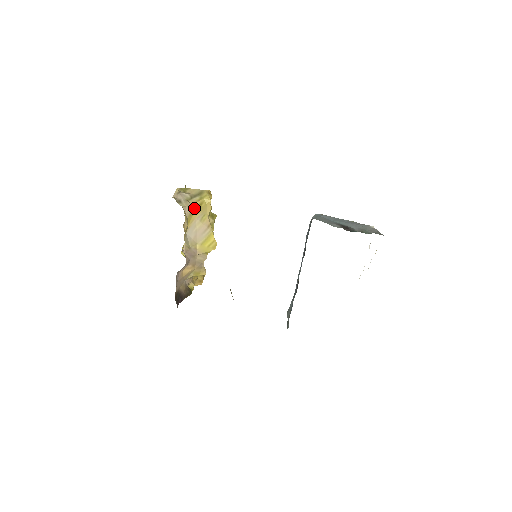
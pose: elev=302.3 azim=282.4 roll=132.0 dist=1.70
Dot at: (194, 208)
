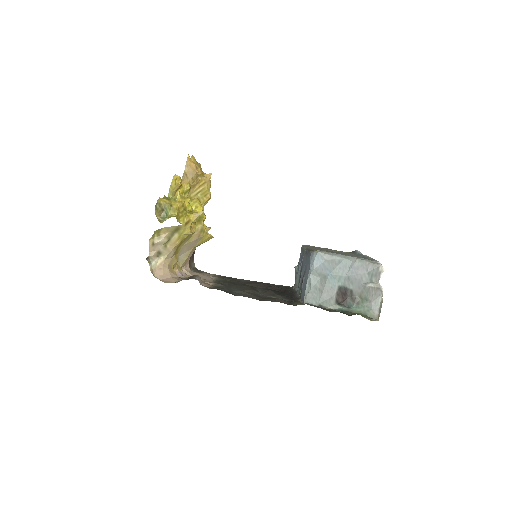
Dot at: (177, 247)
